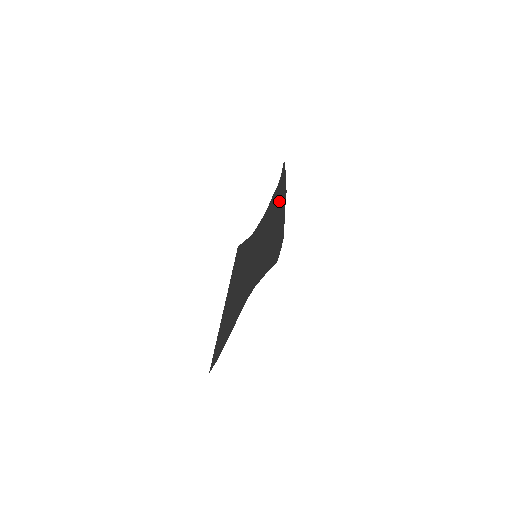
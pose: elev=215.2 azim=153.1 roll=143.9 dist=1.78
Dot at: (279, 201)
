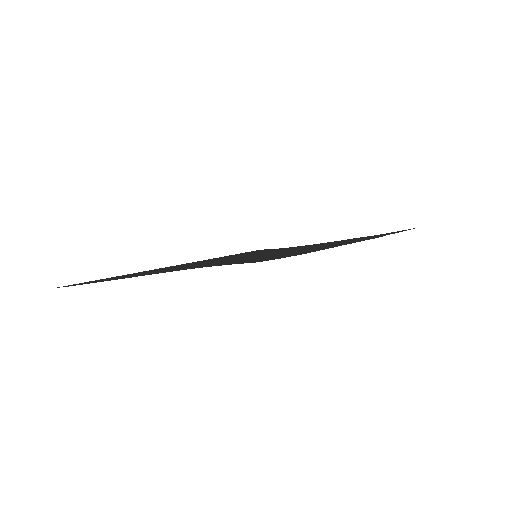
Dot at: (355, 240)
